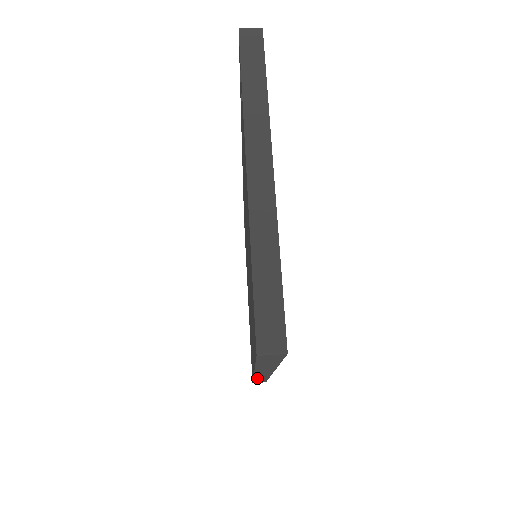
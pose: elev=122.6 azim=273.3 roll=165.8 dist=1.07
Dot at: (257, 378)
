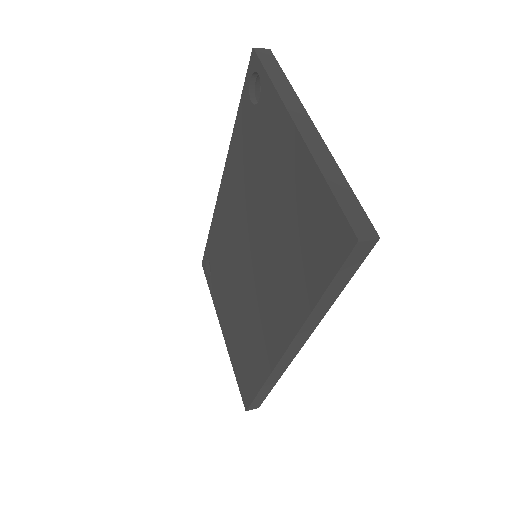
Dot at: (271, 378)
